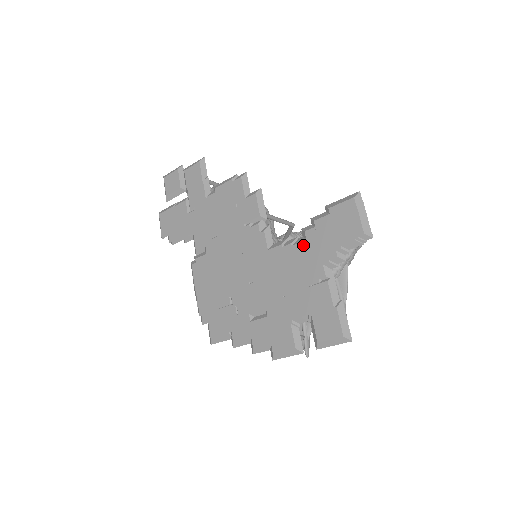
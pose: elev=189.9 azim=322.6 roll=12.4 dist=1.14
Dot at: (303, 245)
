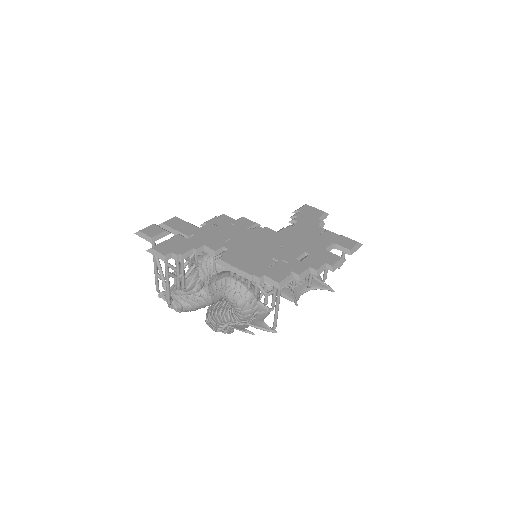
Dot at: (298, 224)
